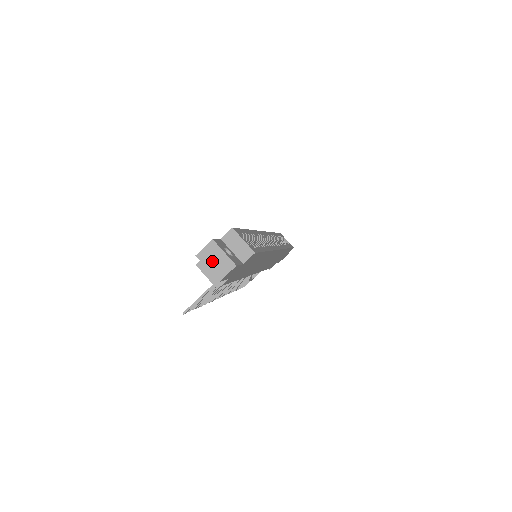
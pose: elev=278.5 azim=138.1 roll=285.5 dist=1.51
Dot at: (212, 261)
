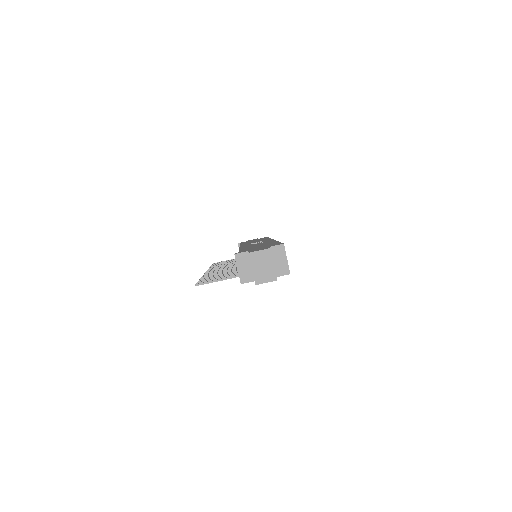
Dot at: (260, 265)
